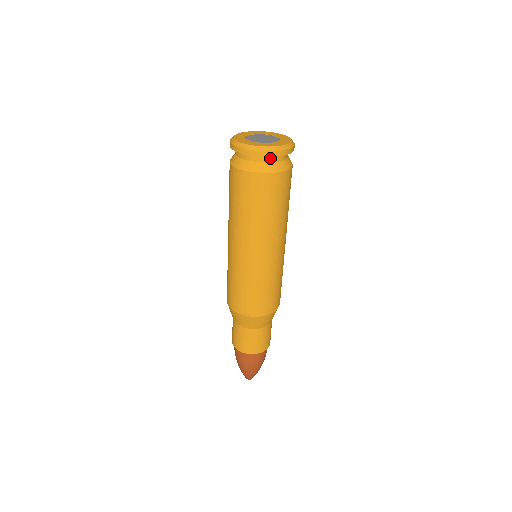
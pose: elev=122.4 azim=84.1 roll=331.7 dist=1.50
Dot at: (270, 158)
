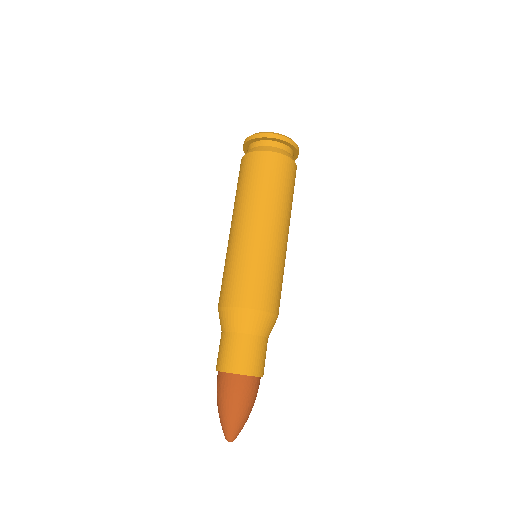
Dot at: (273, 143)
